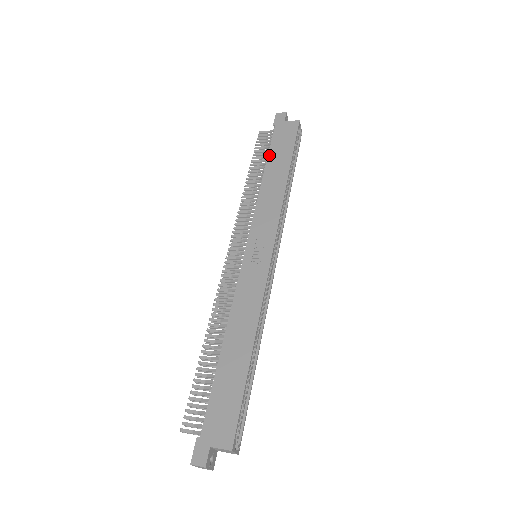
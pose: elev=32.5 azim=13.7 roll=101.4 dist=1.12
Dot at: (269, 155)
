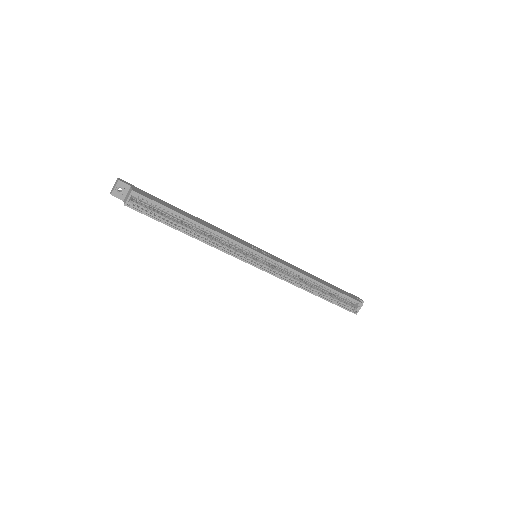
Dot at: occluded
